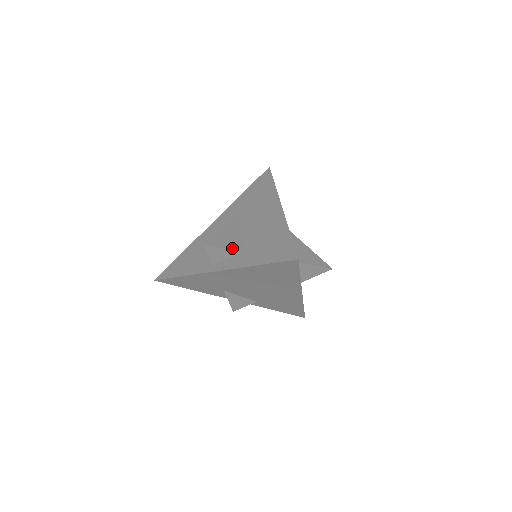
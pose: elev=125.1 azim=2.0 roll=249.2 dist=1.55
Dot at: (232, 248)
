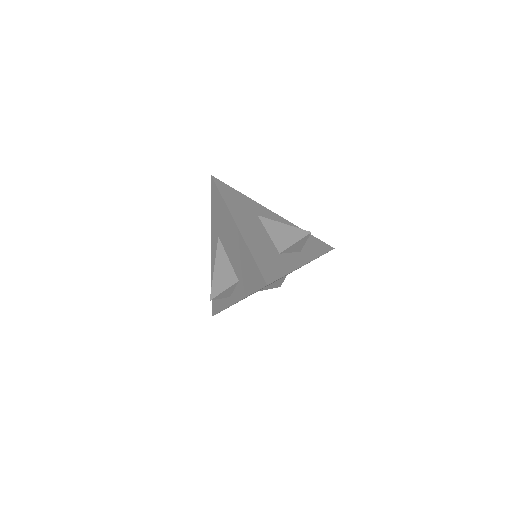
Dot at: (229, 285)
